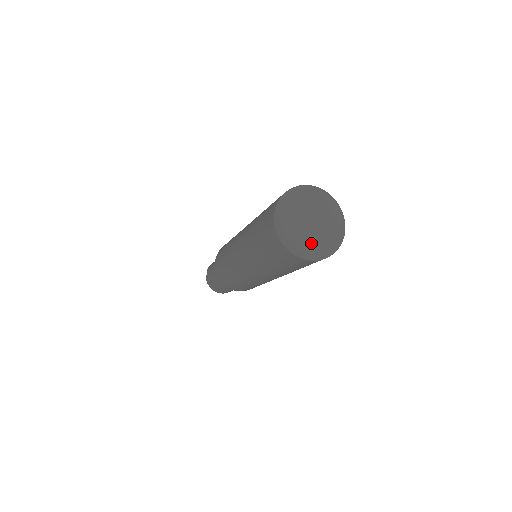
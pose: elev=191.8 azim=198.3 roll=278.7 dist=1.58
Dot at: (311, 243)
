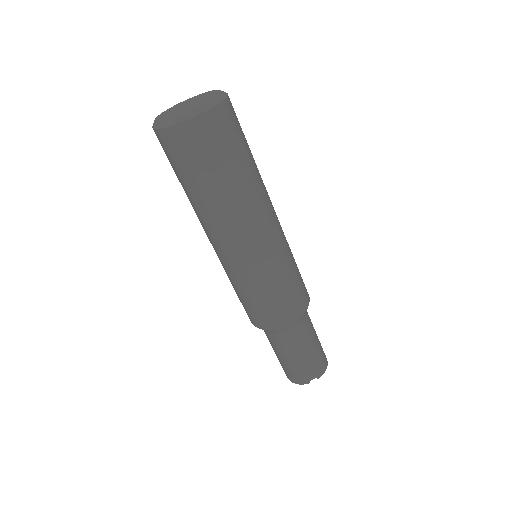
Dot at: (179, 113)
